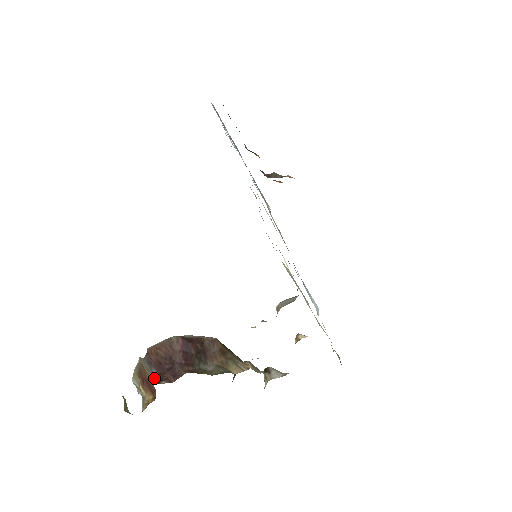
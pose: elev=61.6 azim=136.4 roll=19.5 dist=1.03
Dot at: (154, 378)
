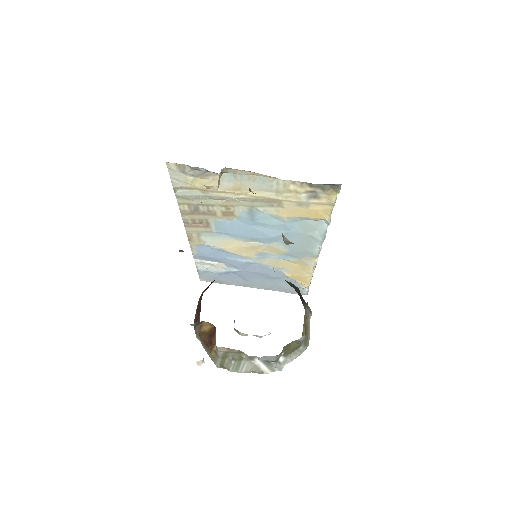
Dot at: occluded
